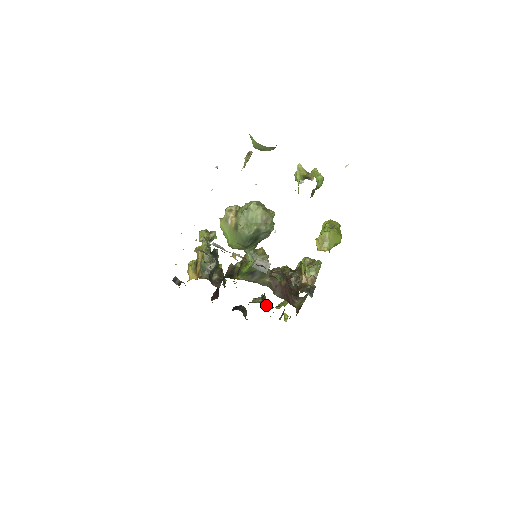
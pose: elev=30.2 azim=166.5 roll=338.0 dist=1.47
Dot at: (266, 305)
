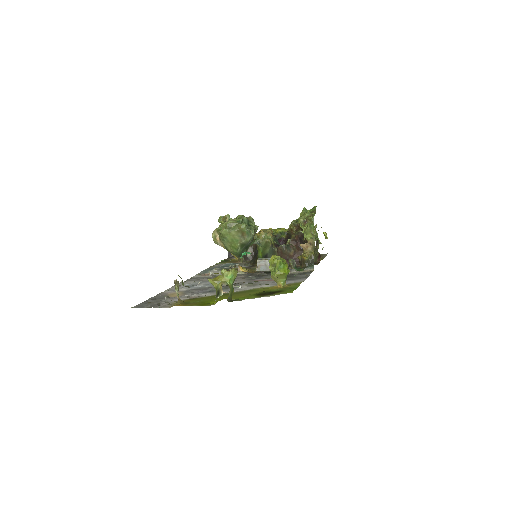
Dot at: occluded
